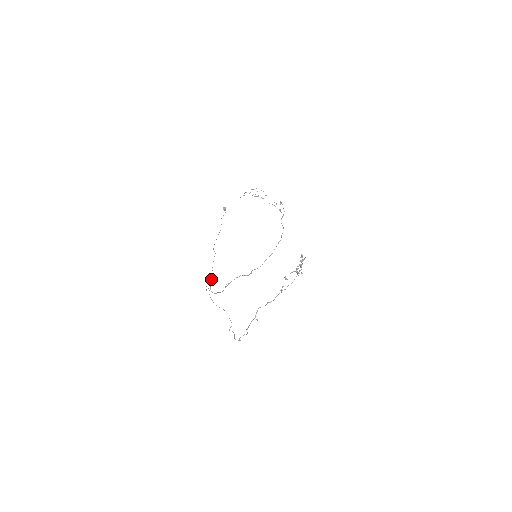
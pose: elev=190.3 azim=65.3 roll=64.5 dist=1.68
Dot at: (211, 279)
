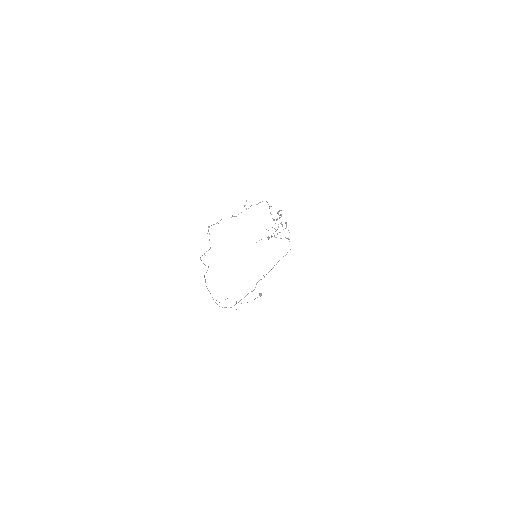
Dot at: occluded
